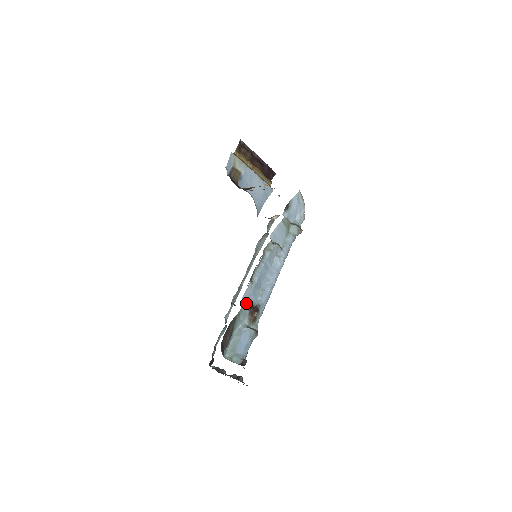
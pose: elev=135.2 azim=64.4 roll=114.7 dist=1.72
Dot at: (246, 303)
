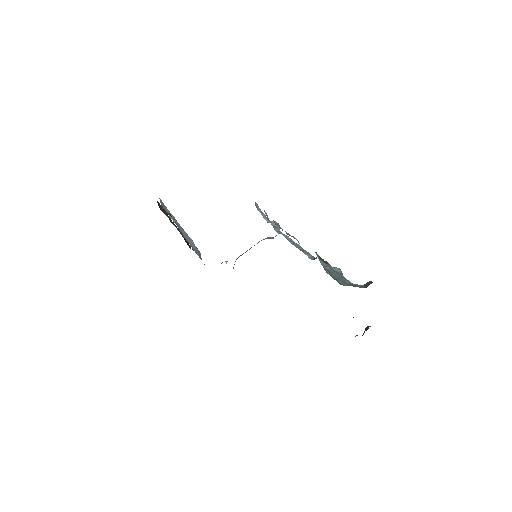
Dot at: occluded
